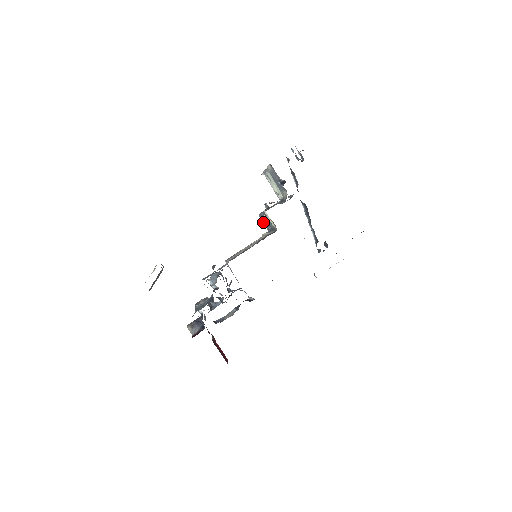
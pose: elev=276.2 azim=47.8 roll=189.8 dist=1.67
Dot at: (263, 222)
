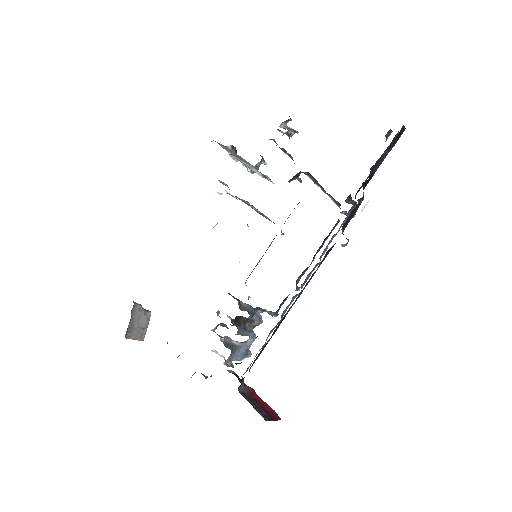
Dot at: occluded
